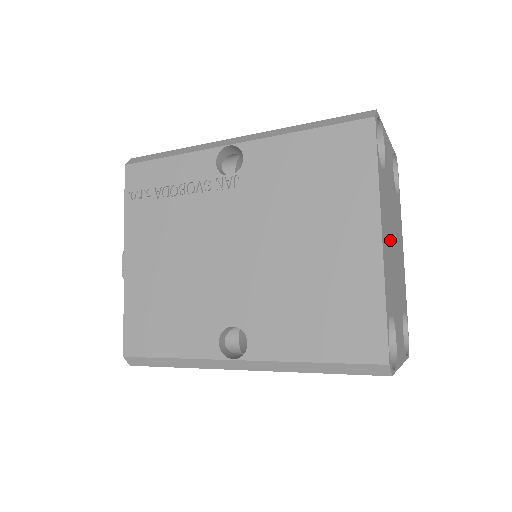
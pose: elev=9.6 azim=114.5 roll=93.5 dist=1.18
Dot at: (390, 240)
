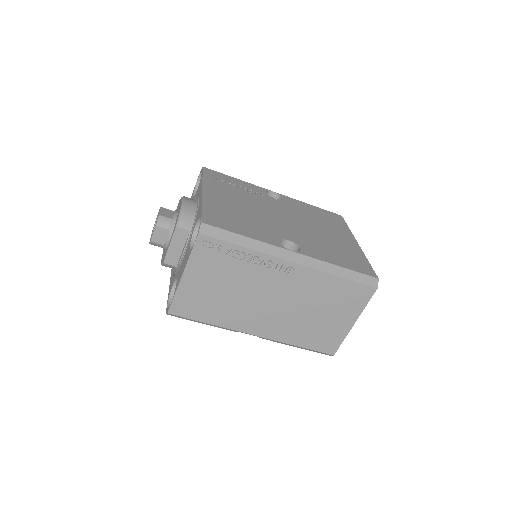
Dot at: occluded
